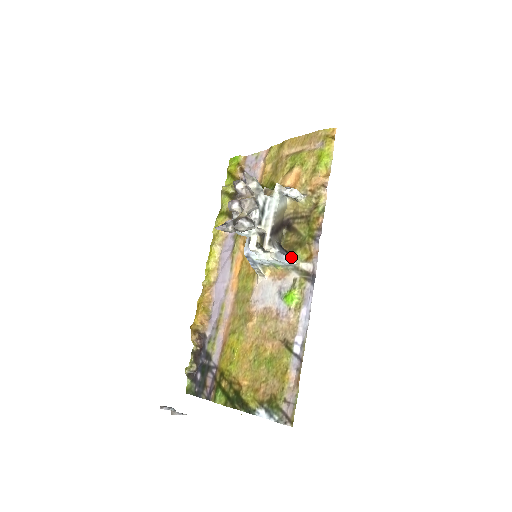
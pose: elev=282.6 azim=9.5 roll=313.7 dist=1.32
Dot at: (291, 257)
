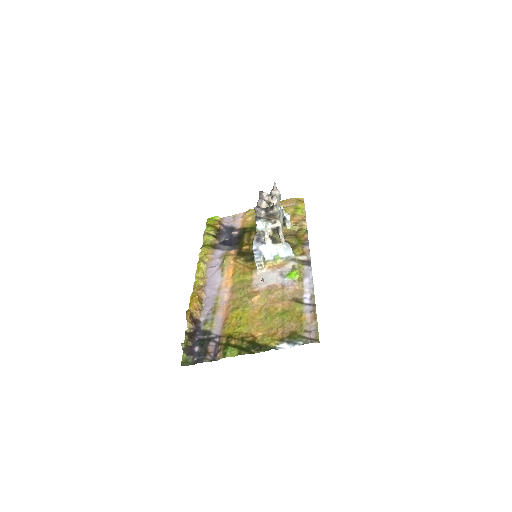
Dot at: occluded
